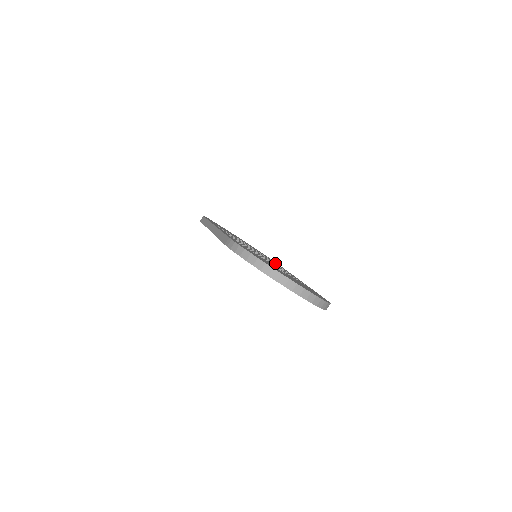
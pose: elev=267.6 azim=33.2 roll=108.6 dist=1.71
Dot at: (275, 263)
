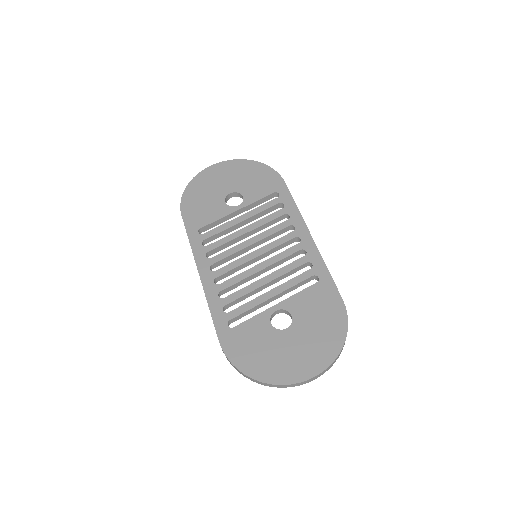
Dot at: (280, 216)
